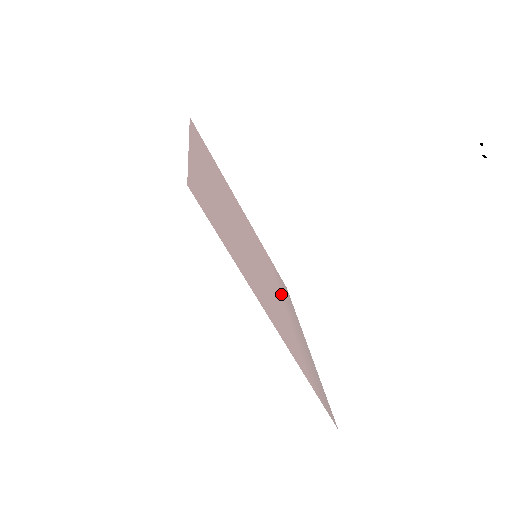
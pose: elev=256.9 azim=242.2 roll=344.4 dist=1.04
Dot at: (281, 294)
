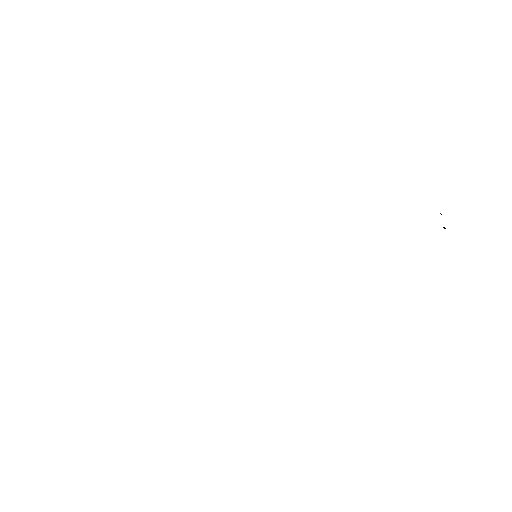
Dot at: occluded
